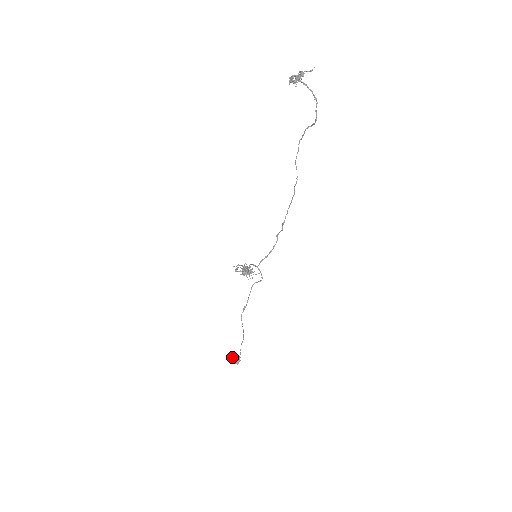
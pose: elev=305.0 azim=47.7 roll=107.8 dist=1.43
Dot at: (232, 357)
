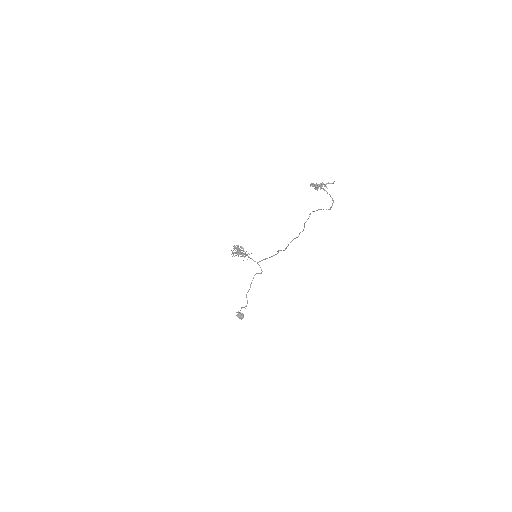
Dot at: (237, 316)
